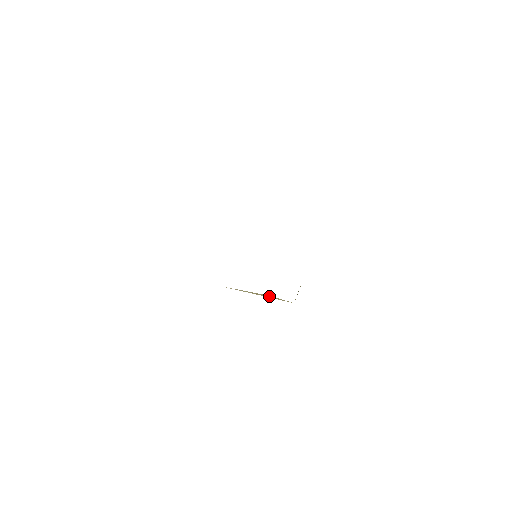
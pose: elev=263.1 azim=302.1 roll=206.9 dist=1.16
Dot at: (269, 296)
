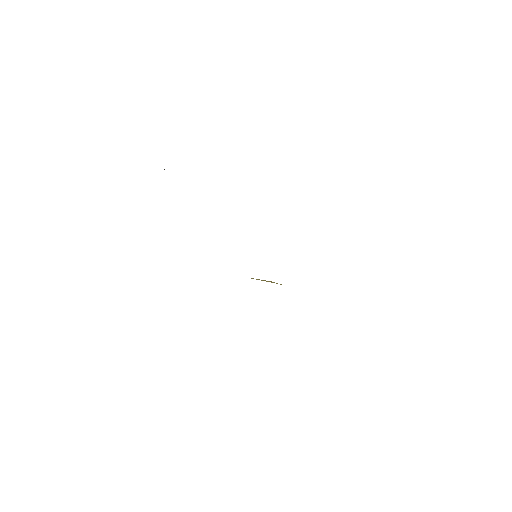
Dot at: (271, 282)
